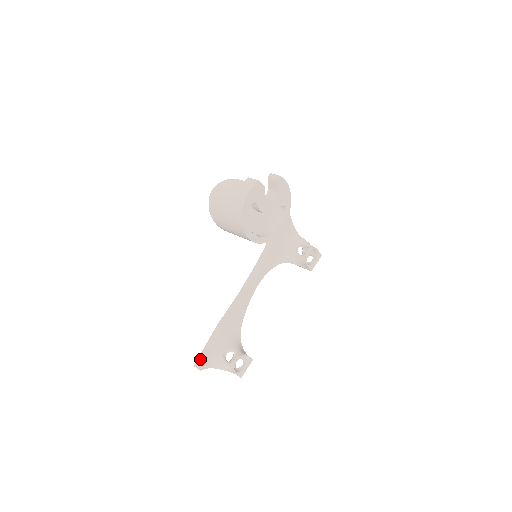
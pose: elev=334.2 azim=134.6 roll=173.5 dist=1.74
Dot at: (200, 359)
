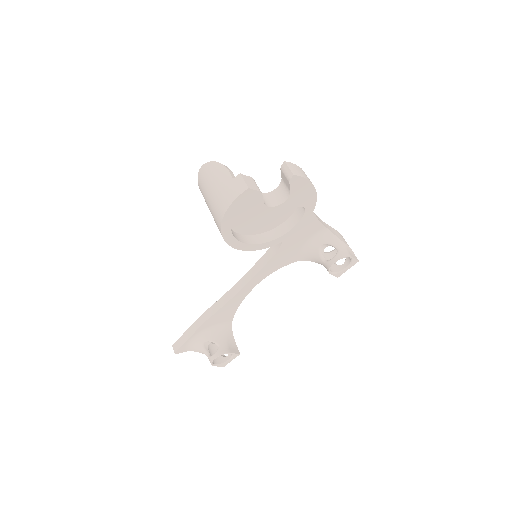
Dot at: (177, 343)
